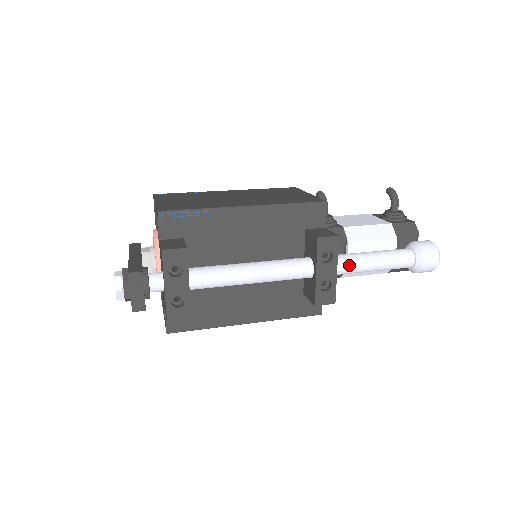
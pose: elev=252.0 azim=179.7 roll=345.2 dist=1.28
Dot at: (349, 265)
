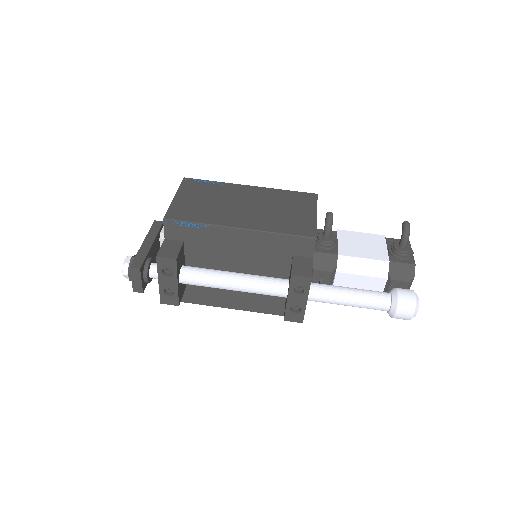
Dot at: (322, 298)
